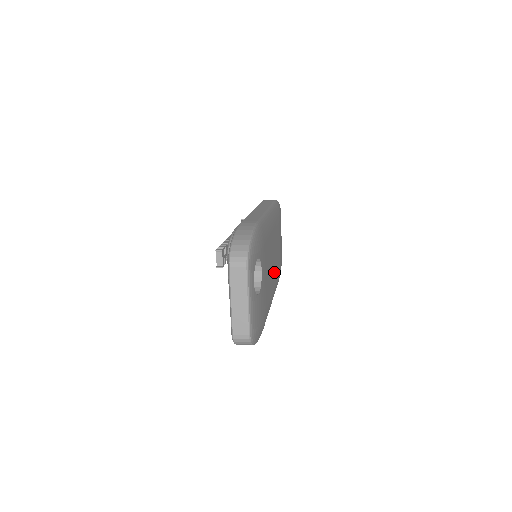
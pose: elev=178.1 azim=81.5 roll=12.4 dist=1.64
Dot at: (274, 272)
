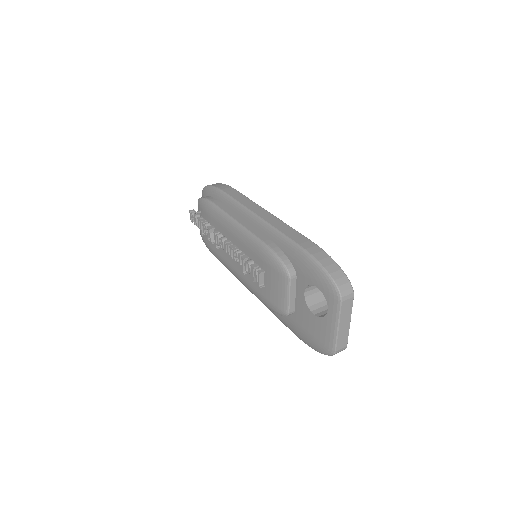
Dot at: occluded
